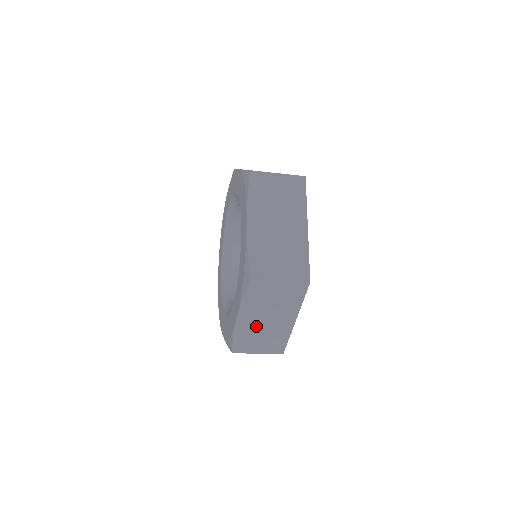
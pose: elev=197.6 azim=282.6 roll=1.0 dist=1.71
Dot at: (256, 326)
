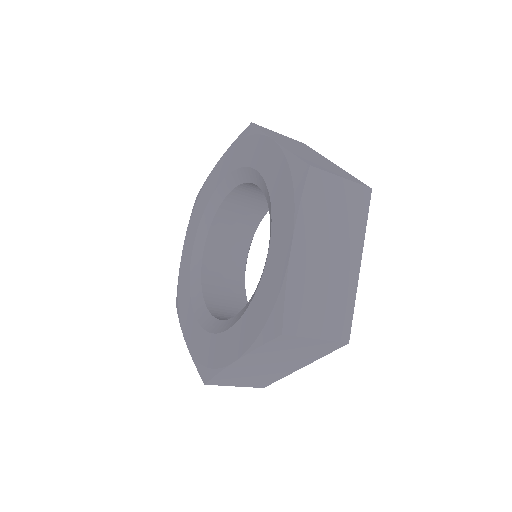
Dot at: (315, 269)
